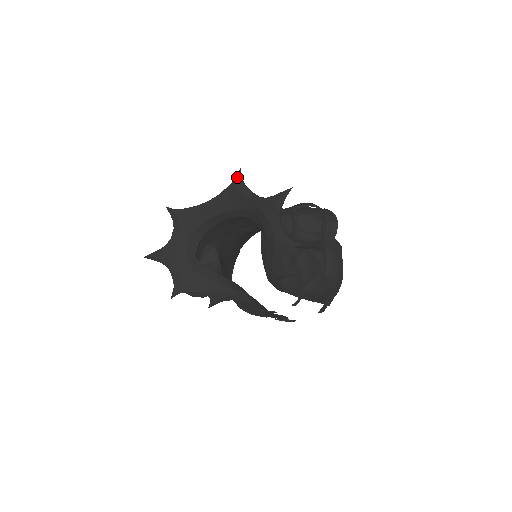
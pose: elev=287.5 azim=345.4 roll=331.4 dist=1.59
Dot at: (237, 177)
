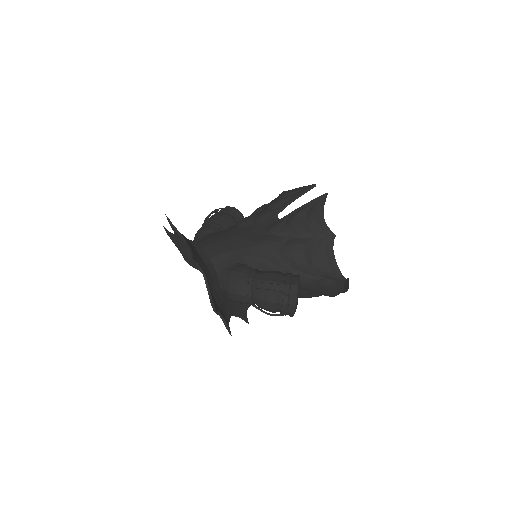
Dot at: (193, 260)
